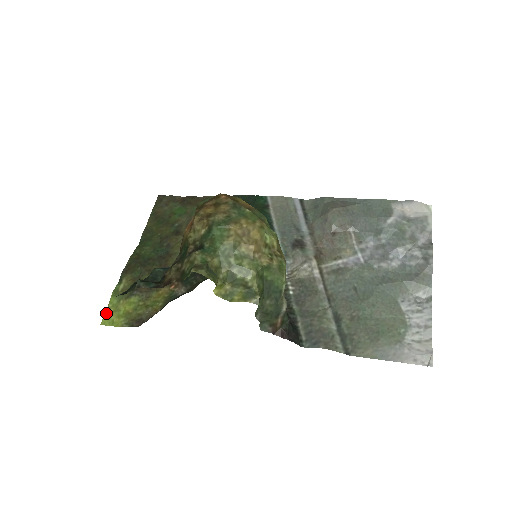
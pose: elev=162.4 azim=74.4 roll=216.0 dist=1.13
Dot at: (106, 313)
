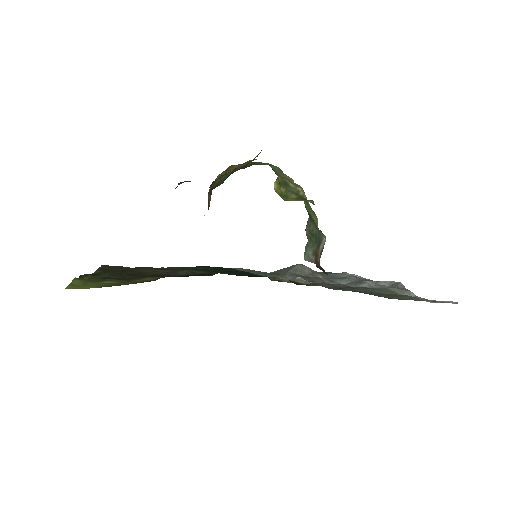
Dot at: (70, 285)
